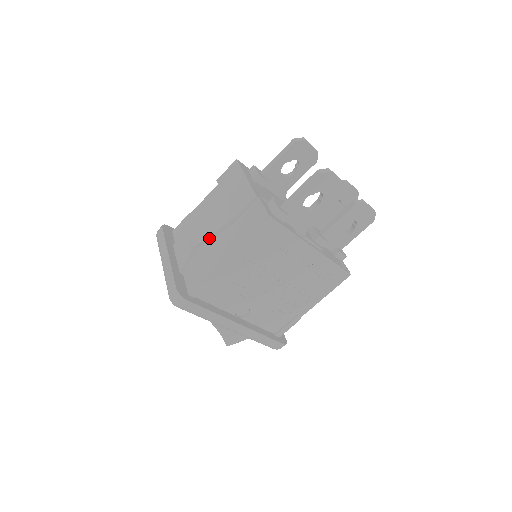
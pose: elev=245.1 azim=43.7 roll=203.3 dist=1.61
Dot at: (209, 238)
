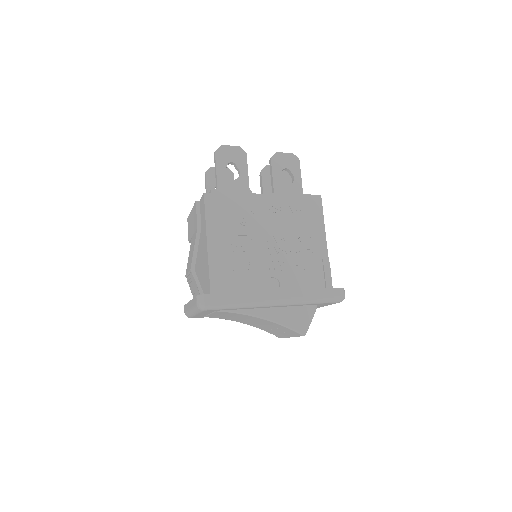
Dot at: (195, 254)
